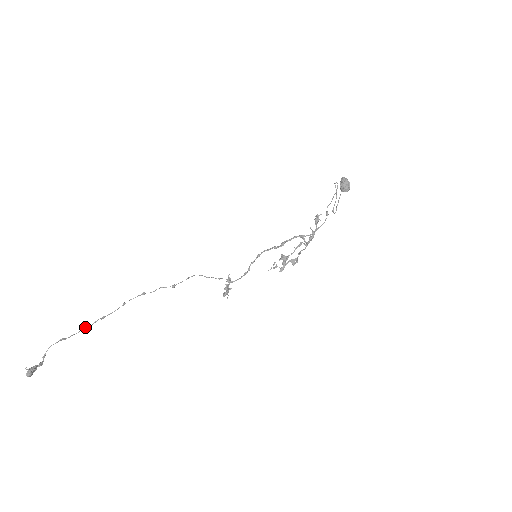
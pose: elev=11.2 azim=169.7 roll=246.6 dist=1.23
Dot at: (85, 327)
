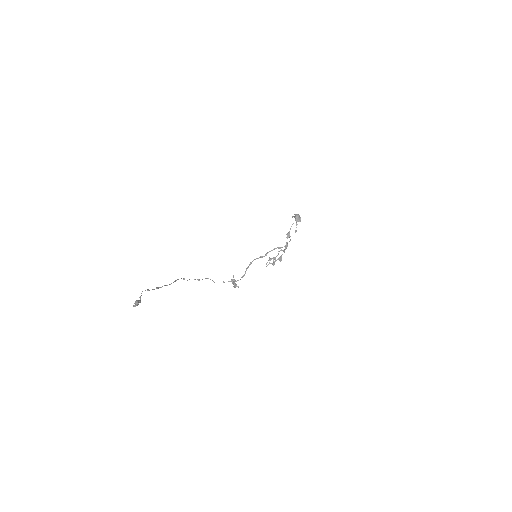
Dot at: (158, 287)
